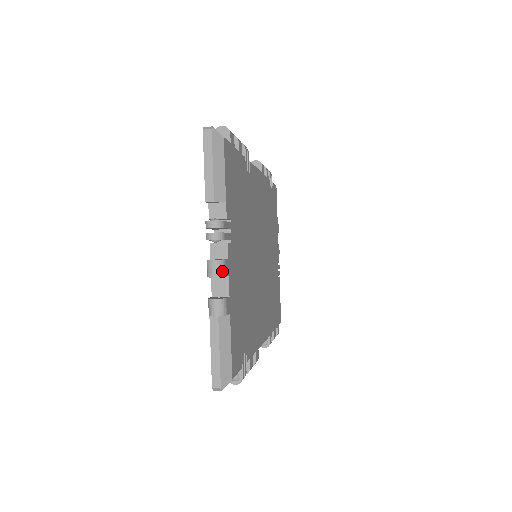
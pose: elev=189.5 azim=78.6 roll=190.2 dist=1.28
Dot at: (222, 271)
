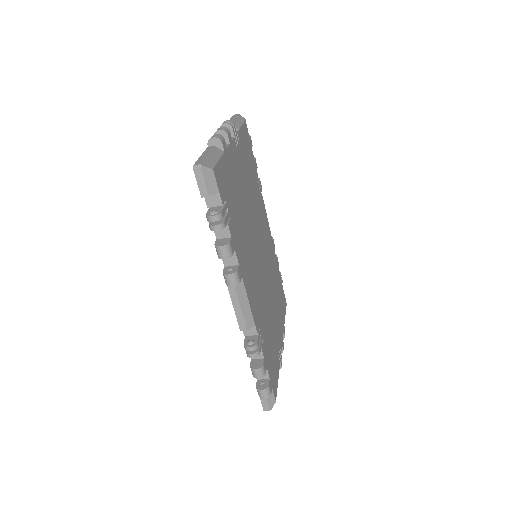
Dot at: (226, 130)
